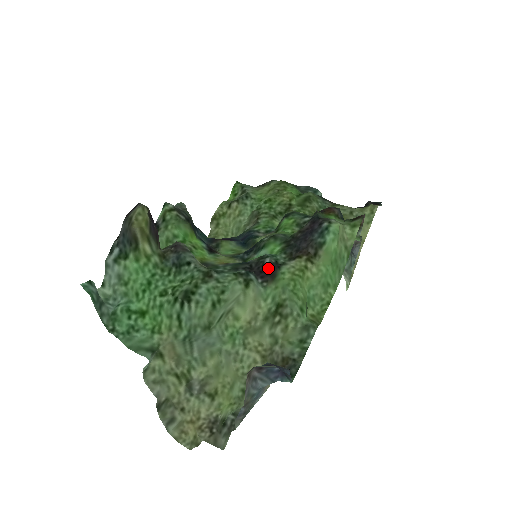
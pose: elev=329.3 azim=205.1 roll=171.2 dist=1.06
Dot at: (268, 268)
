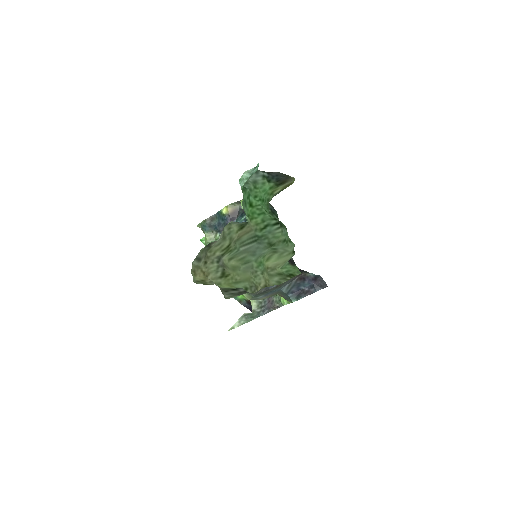
Dot at: (291, 260)
